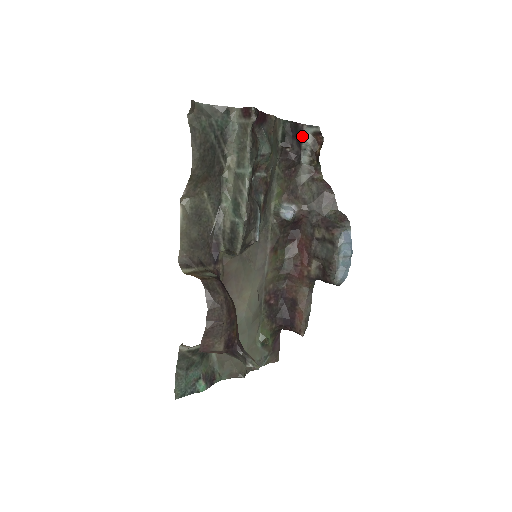
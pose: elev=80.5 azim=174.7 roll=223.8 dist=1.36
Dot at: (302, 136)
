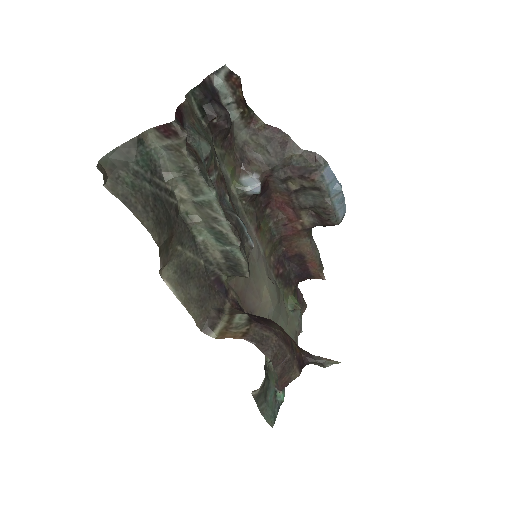
Dot at: (216, 91)
